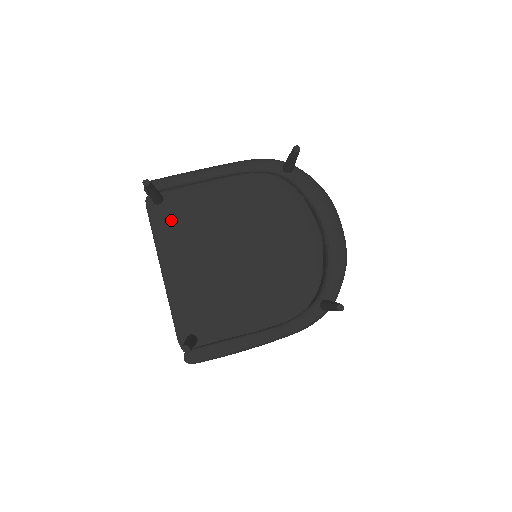
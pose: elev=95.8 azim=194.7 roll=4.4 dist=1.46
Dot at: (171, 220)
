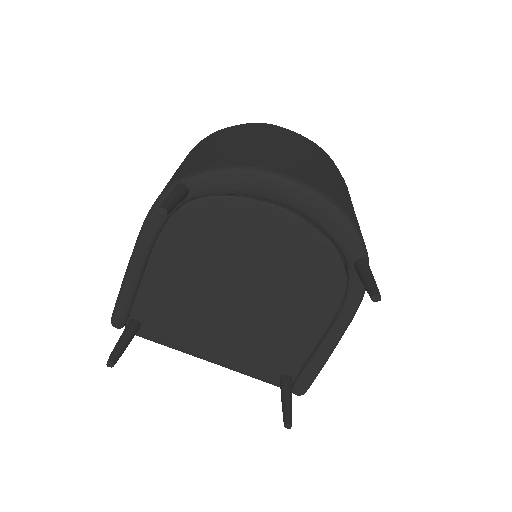
Dot at: (163, 327)
